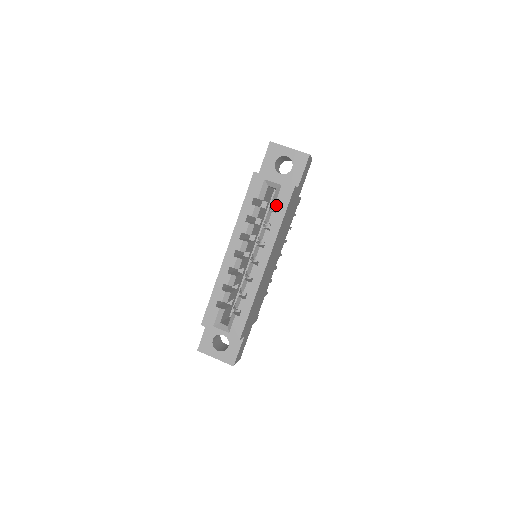
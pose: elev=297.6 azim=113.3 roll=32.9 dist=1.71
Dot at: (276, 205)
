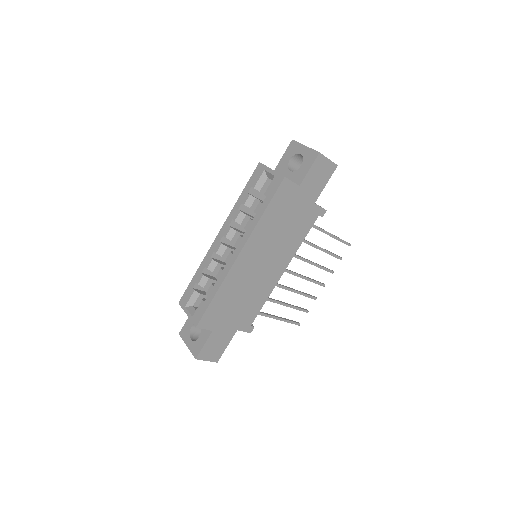
Dot at: occluded
